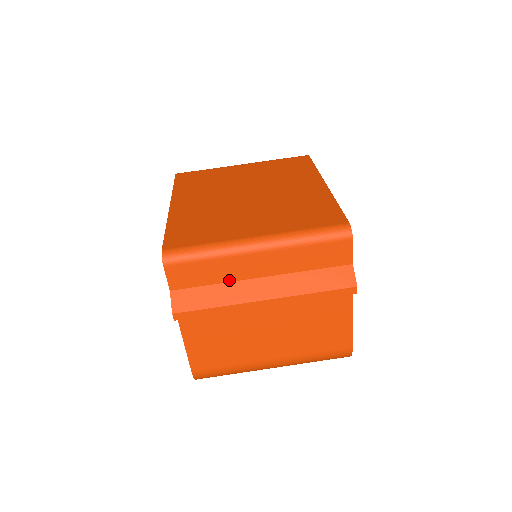
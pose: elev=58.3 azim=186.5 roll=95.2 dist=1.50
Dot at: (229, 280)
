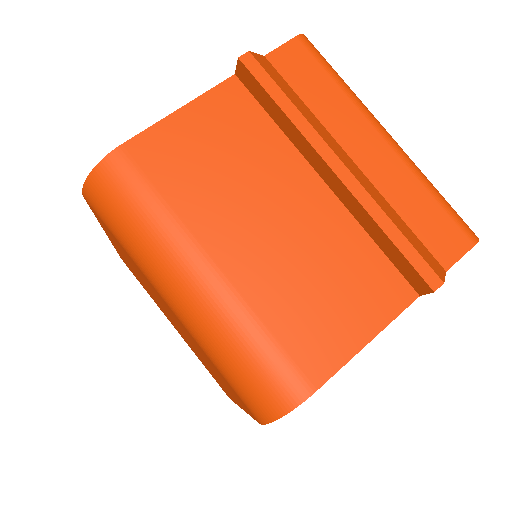
Dot at: (324, 122)
